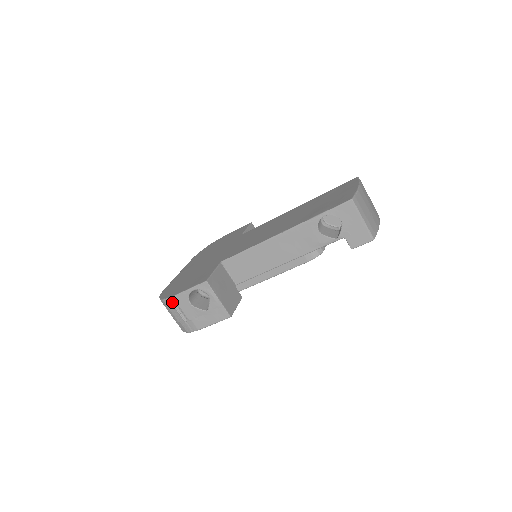
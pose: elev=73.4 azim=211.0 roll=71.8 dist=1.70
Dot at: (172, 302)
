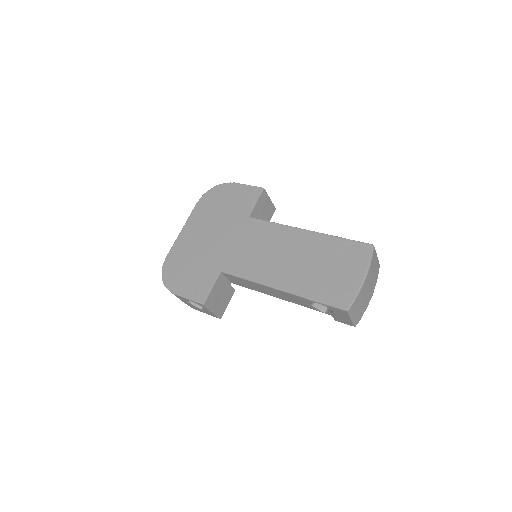
Dot at: (172, 293)
